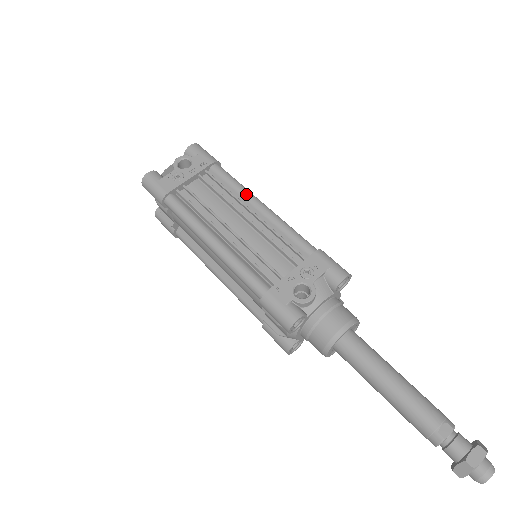
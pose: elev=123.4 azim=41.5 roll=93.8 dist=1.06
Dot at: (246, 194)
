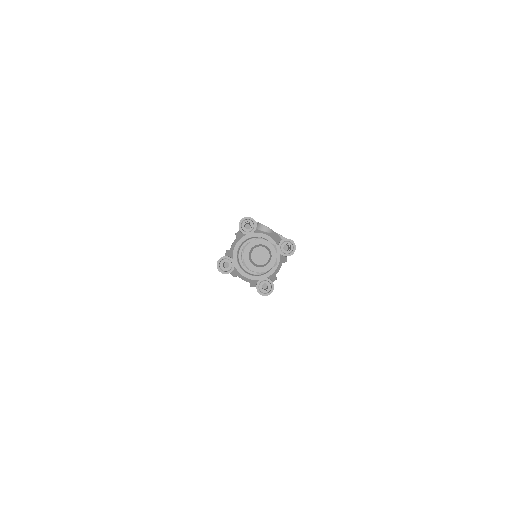
Dot at: occluded
